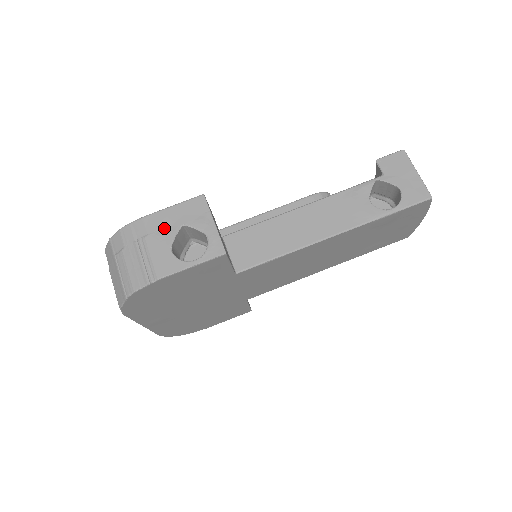
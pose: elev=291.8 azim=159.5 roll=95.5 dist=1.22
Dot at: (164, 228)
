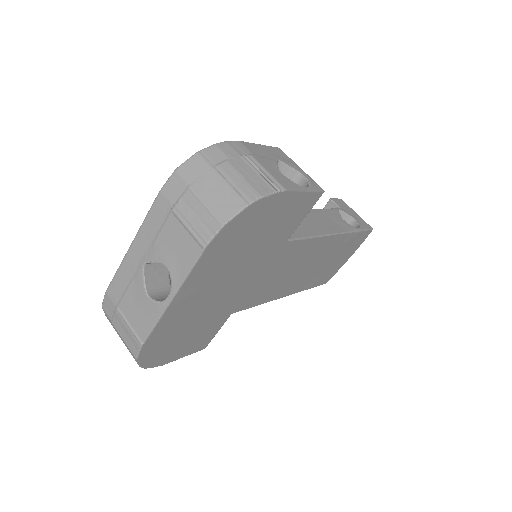
Dot at: (264, 156)
